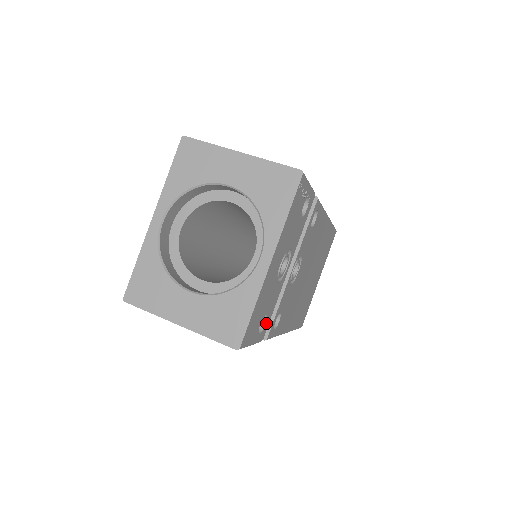
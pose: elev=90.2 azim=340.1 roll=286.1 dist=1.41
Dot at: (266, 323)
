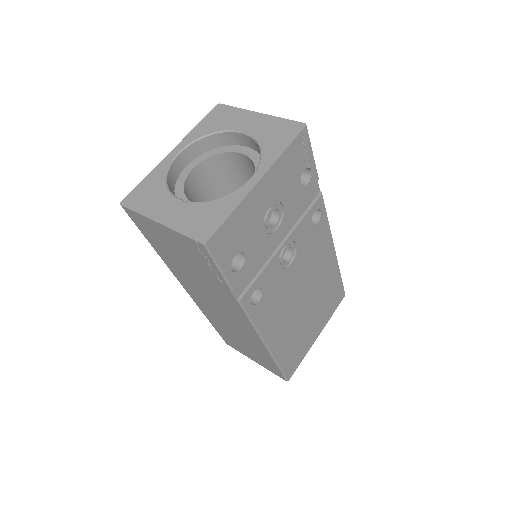
Dot at: (243, 269)
